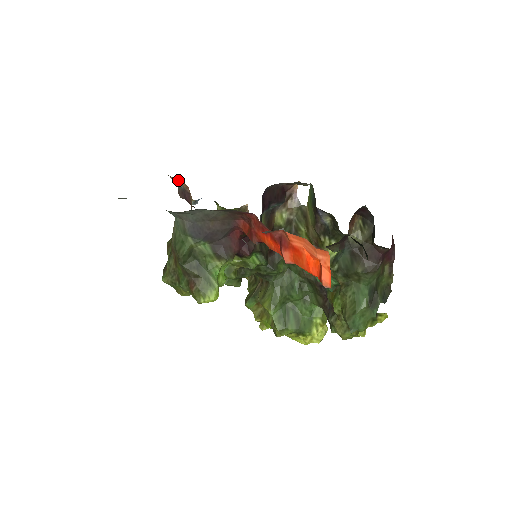
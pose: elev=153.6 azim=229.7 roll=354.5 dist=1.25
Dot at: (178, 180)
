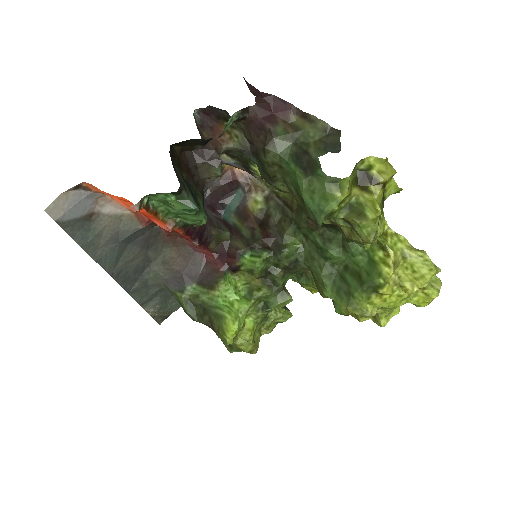
Dot at: occluded
